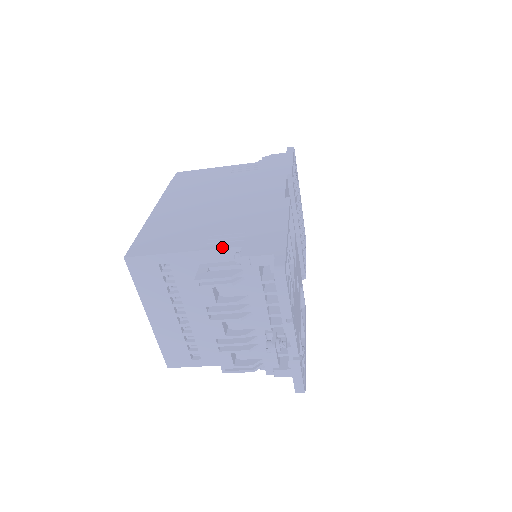
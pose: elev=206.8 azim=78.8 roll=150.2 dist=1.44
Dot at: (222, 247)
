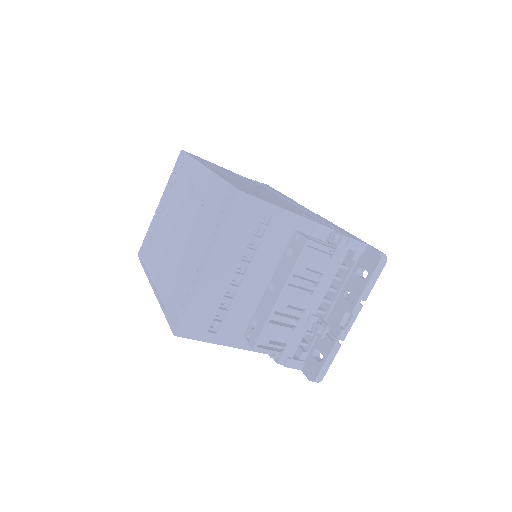
Dot at: (320, 223)
